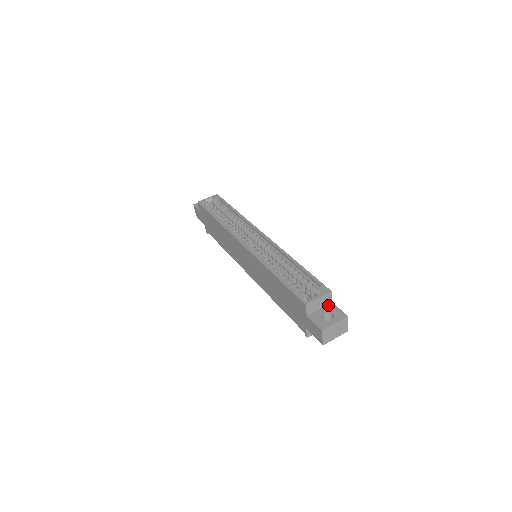
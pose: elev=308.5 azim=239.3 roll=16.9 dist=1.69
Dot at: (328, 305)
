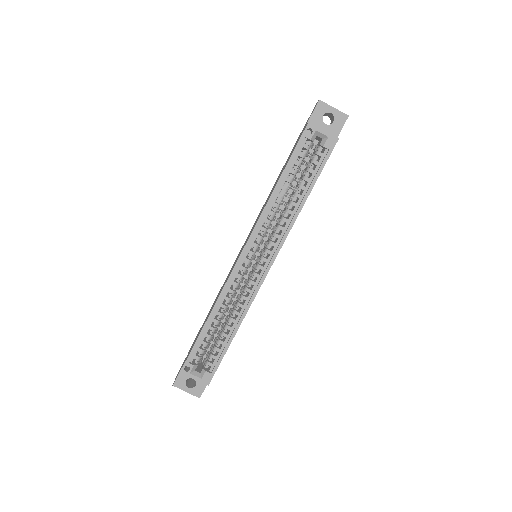
Dot at: occluded
